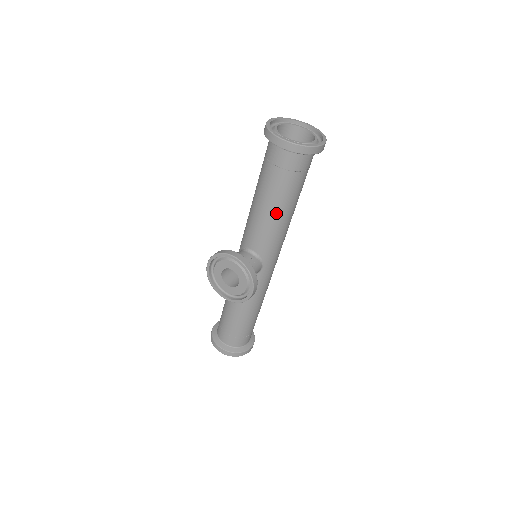
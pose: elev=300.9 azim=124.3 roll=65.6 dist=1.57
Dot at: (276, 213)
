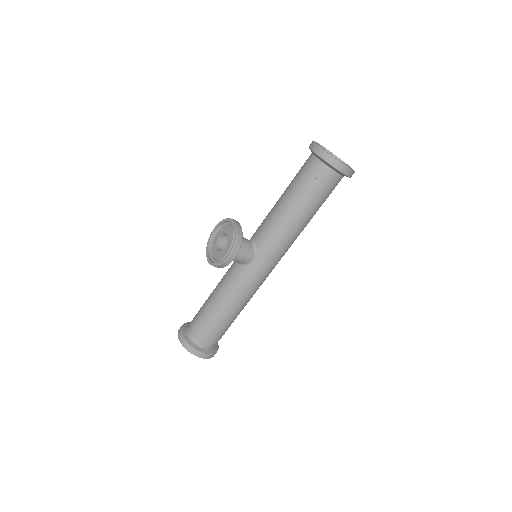
Dot at: (286, 211)
